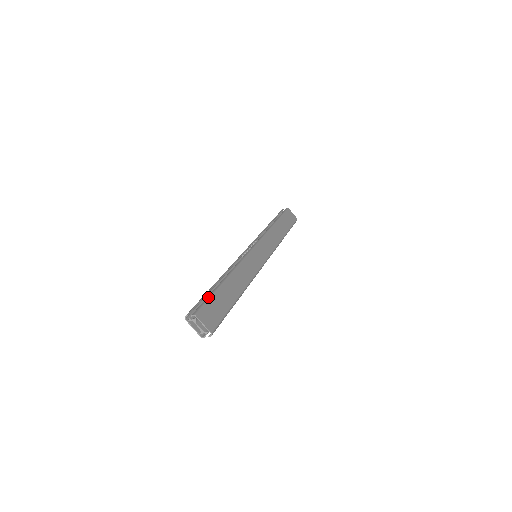
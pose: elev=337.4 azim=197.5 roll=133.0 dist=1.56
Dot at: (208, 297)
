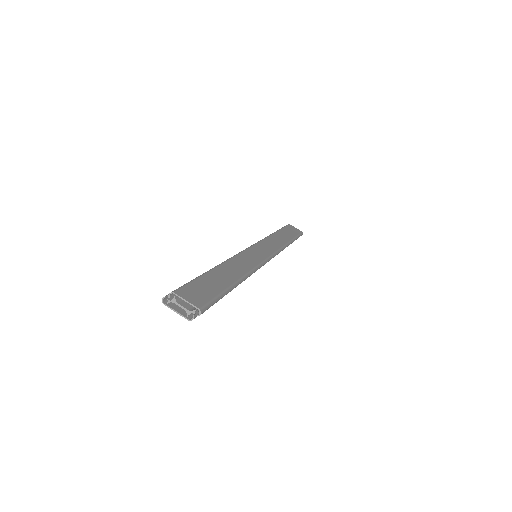
Dot at: (191, 280)
